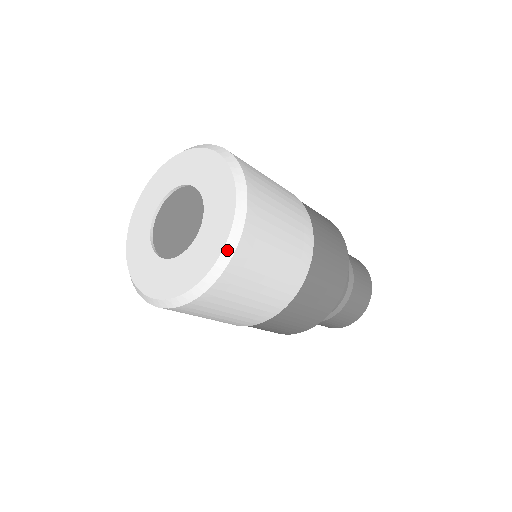
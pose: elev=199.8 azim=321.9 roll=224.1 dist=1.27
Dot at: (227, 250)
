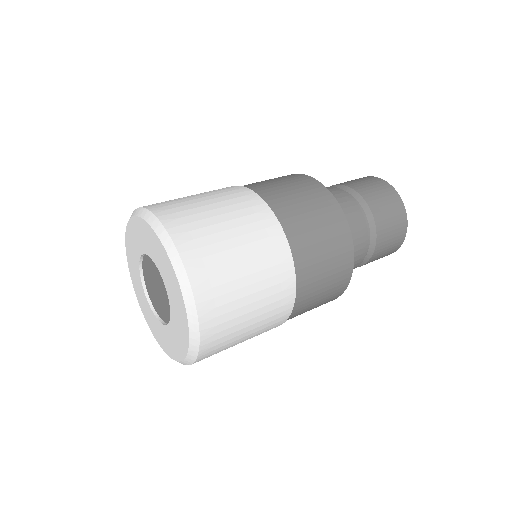
Dot at: (188, 359)
